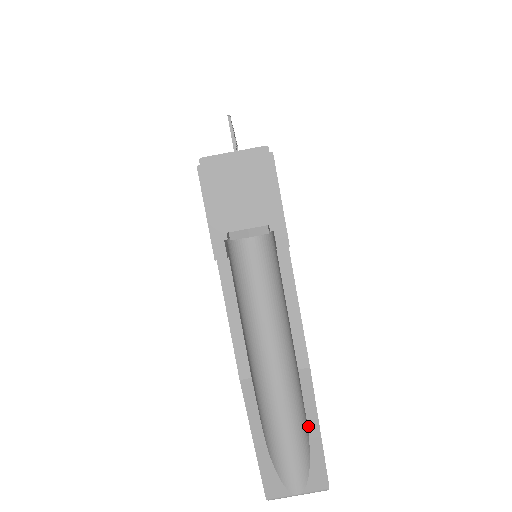
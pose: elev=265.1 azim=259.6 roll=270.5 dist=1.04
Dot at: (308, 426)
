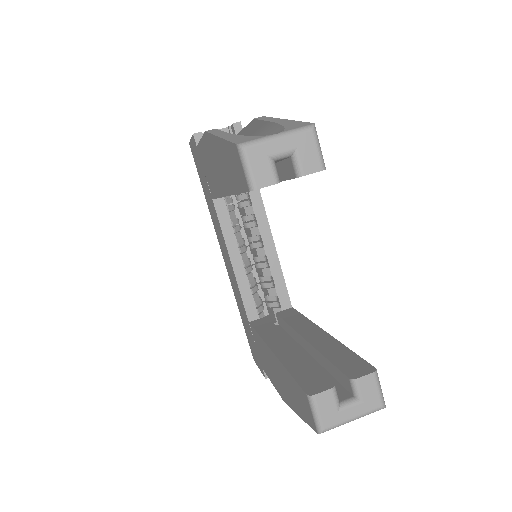
Dot at: (271, 122)
